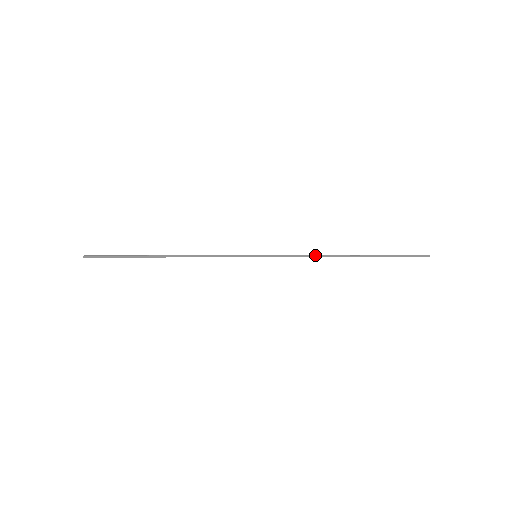
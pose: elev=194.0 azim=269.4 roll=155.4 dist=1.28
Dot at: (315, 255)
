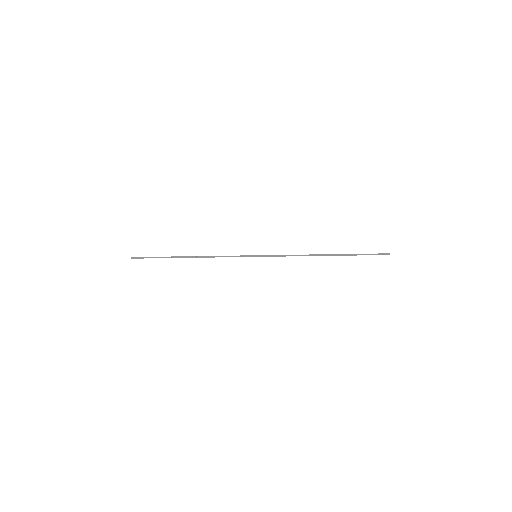
Dot at: (300, 255)
